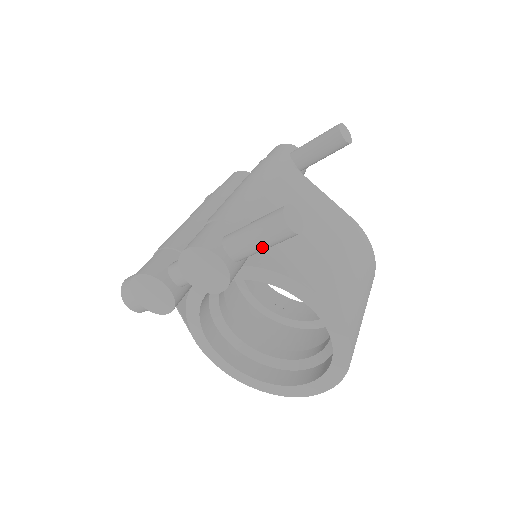
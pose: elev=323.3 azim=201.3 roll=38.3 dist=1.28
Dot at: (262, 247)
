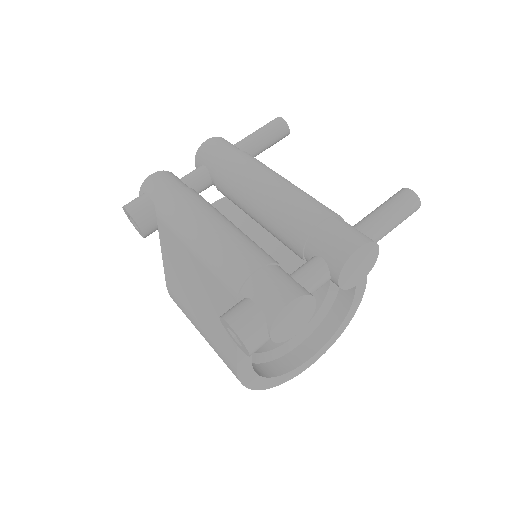
Dot at: occluded
